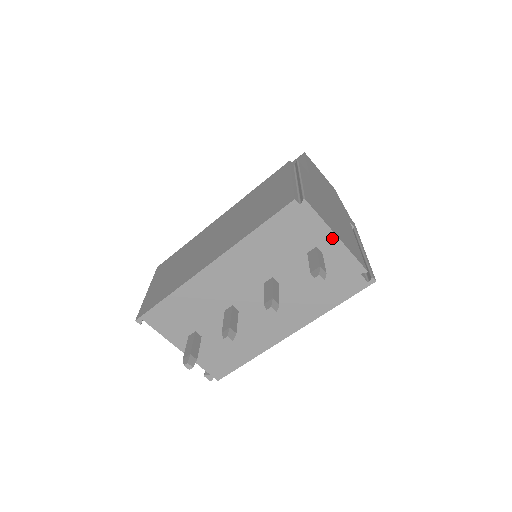
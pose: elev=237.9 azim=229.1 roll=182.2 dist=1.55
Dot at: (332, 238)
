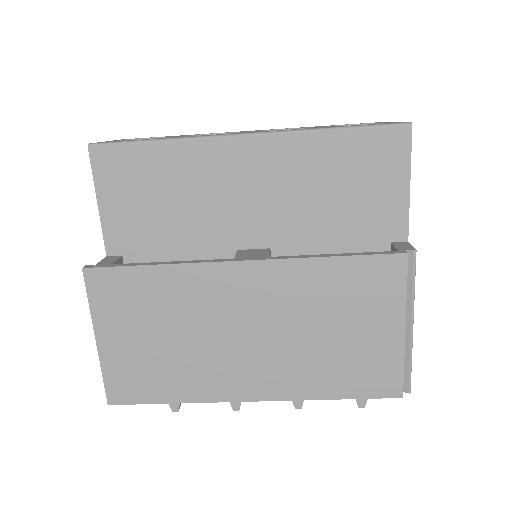
Dot at: occluded
